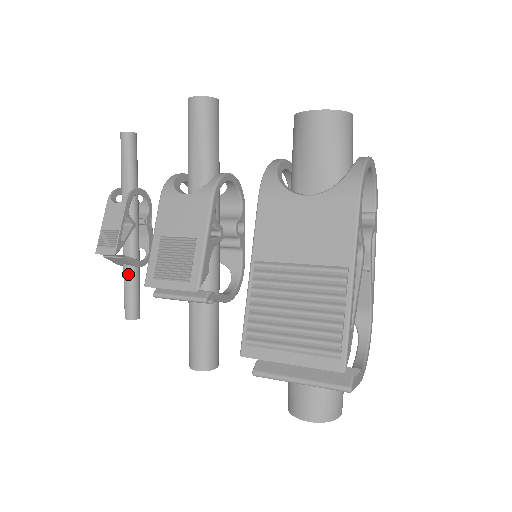
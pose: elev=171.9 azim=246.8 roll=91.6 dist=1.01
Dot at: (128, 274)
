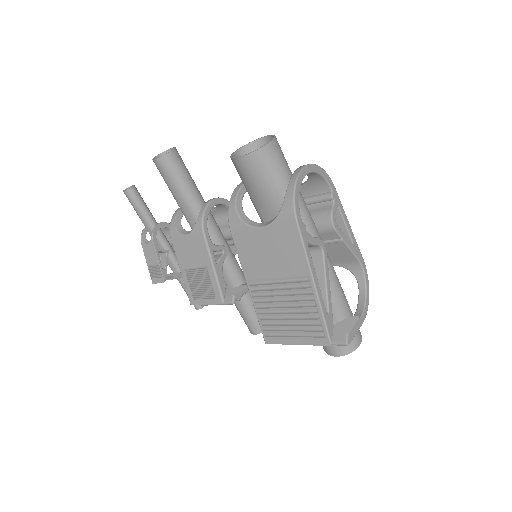
Dot at: (182, 282)
